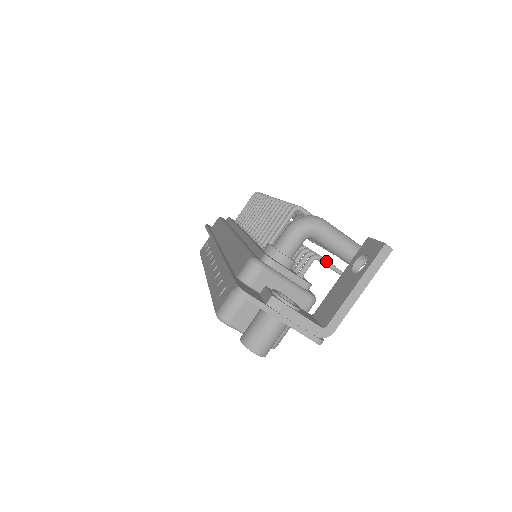
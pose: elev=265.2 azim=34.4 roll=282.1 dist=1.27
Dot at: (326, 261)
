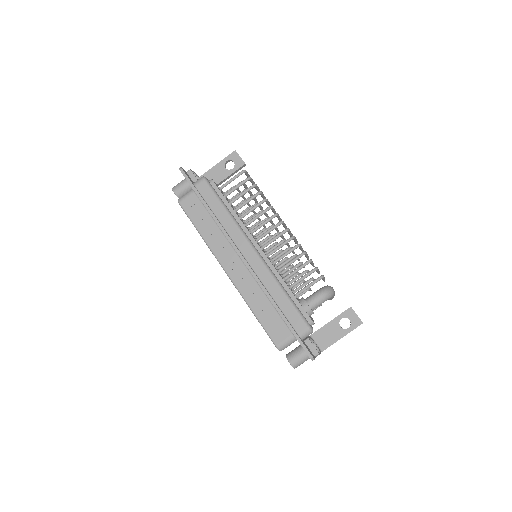
Dot at: occluded
